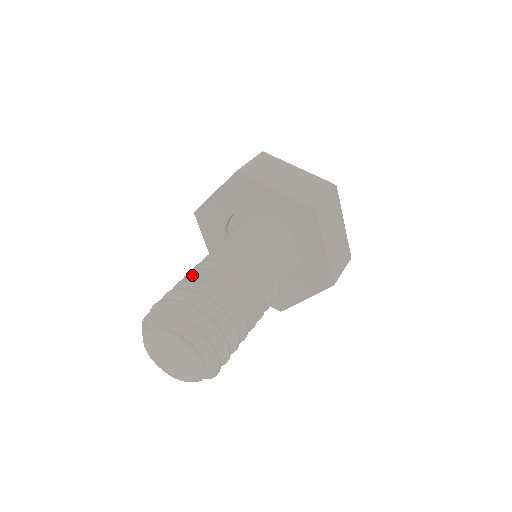
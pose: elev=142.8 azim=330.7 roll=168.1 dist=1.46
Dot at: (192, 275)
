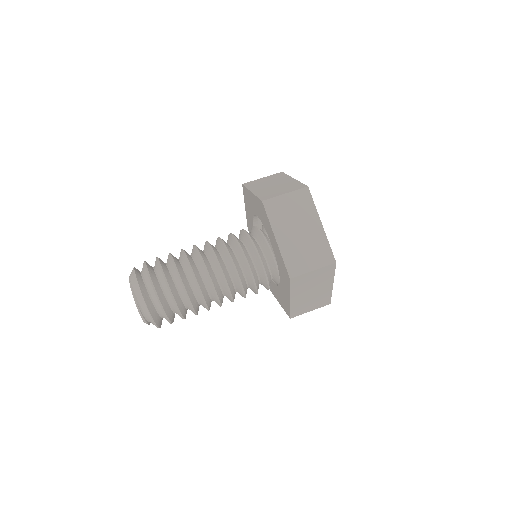
Dot at: (183, 256)
